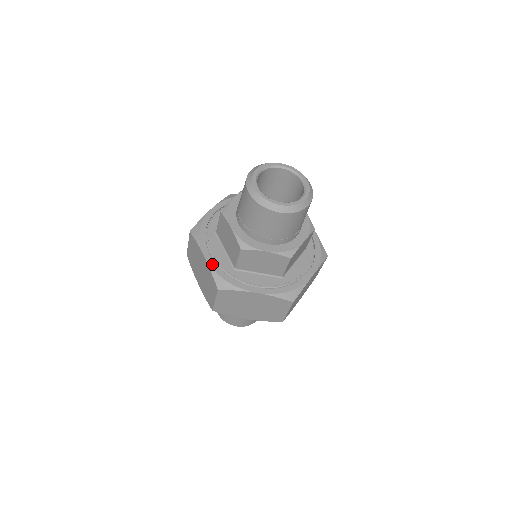
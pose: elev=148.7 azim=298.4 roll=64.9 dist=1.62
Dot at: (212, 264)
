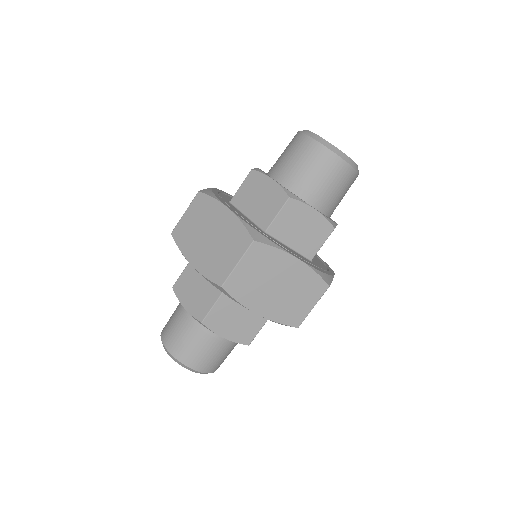
Dot at: (240, 217)
